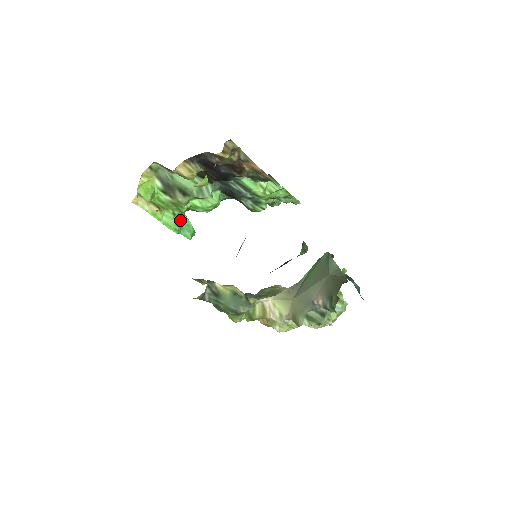
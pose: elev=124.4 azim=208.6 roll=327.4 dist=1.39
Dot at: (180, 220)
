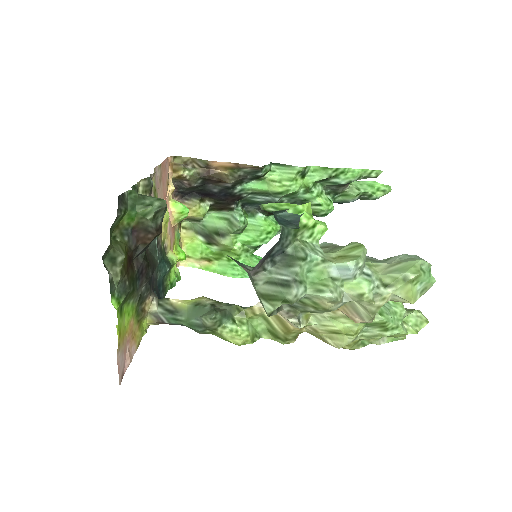
Dot at: occluded
